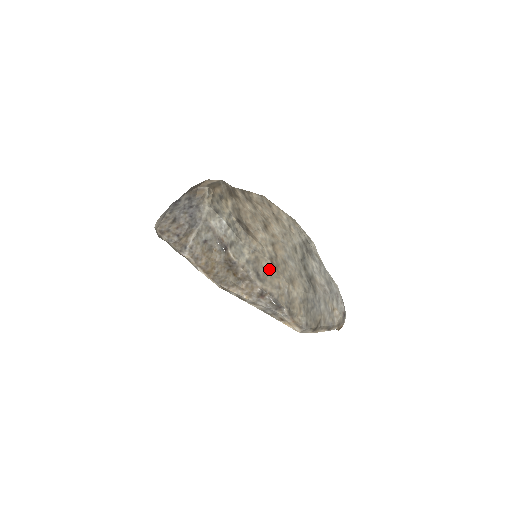
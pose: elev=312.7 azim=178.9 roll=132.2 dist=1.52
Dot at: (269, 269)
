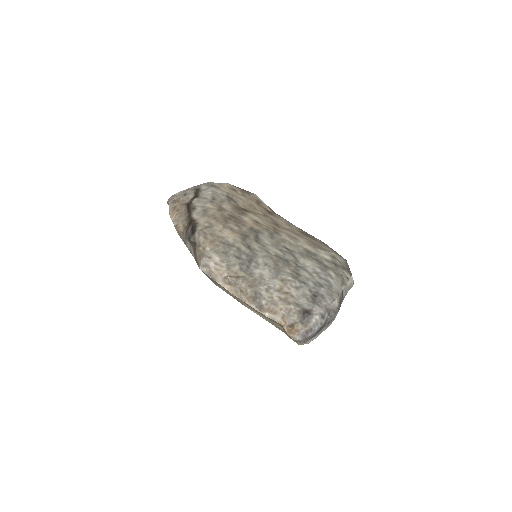
Dot at: (216, 215)
